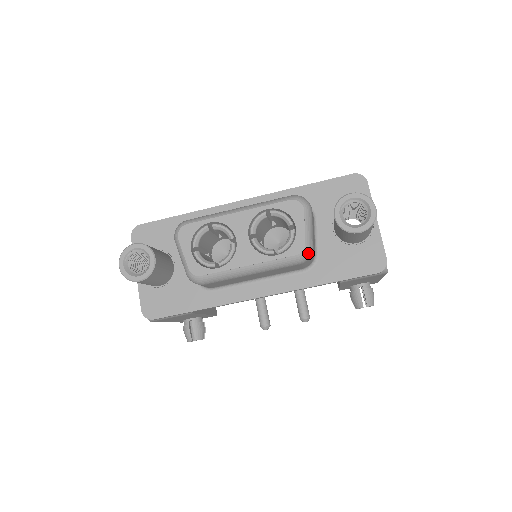
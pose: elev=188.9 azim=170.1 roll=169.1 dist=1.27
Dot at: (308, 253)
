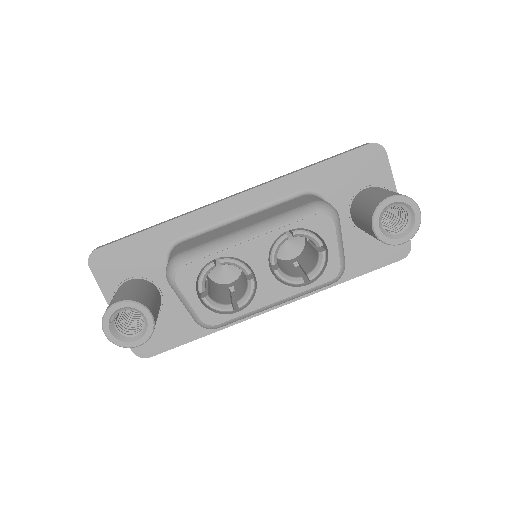
Dot at: (342, 273)
